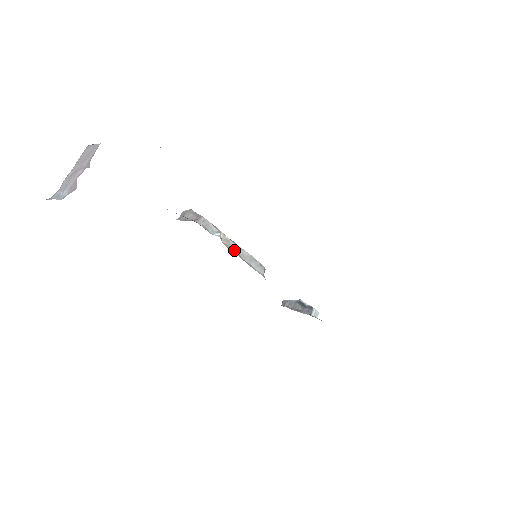
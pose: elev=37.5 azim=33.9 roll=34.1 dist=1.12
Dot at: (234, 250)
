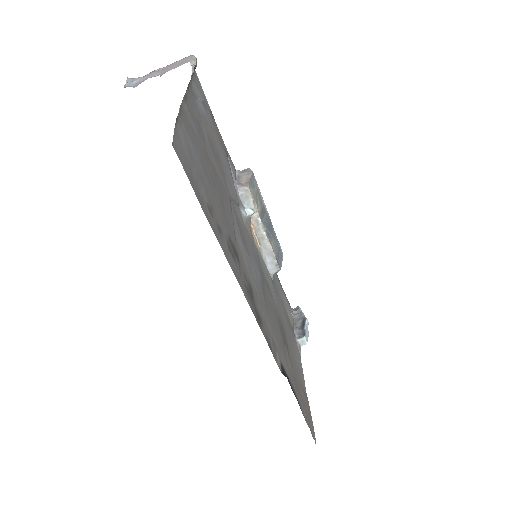
Dot at: (259, 234)
